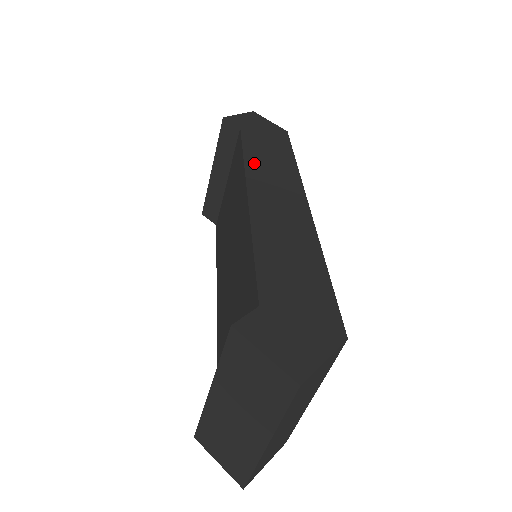
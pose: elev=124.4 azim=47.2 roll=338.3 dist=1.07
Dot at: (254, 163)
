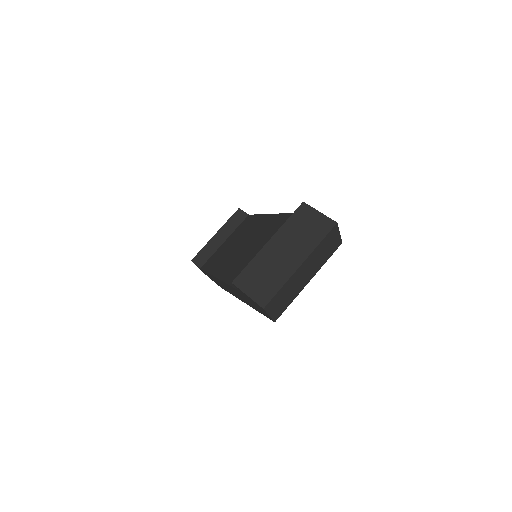
Dot at: occluded
